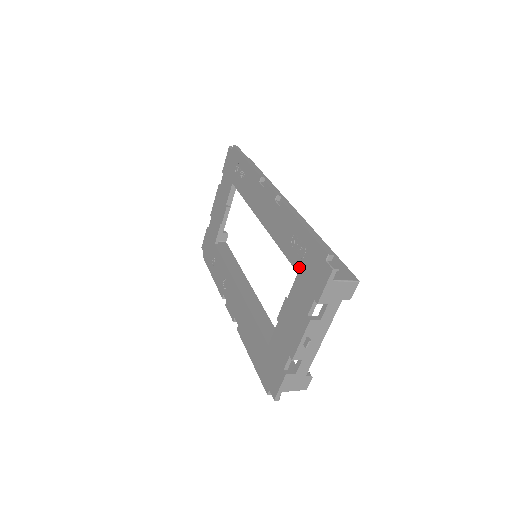
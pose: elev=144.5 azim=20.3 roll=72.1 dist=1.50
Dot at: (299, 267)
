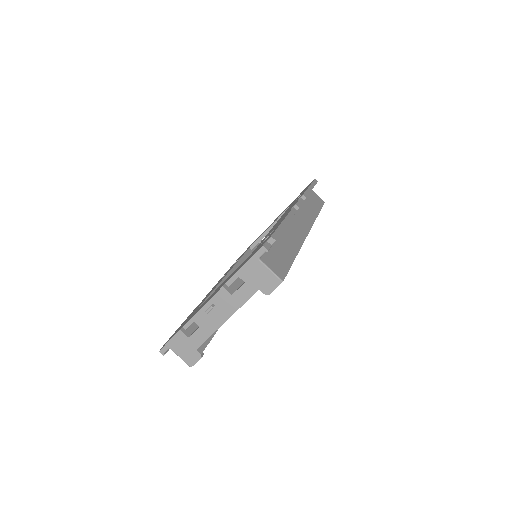
Dot at: occluded
